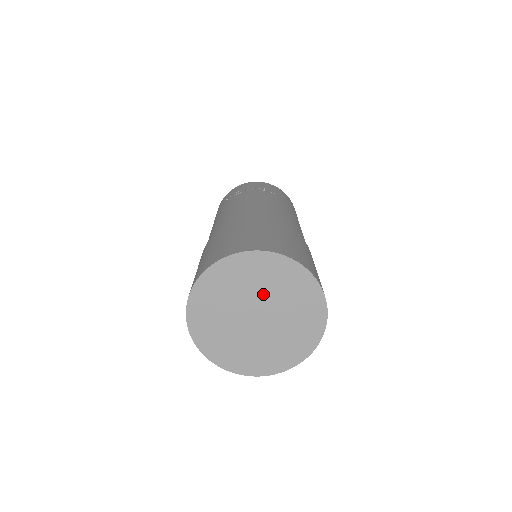
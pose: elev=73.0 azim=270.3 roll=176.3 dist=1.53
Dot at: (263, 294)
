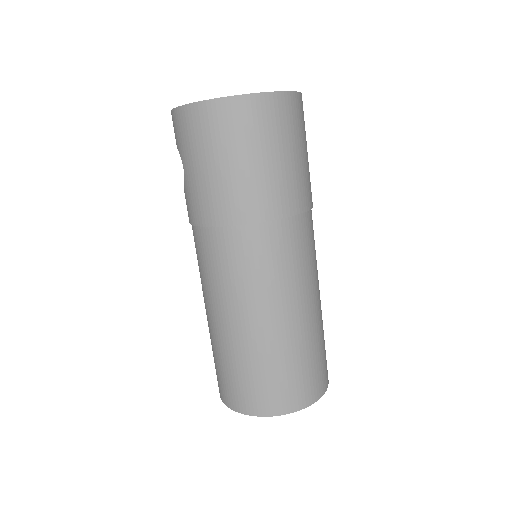
Dot at: occluded
